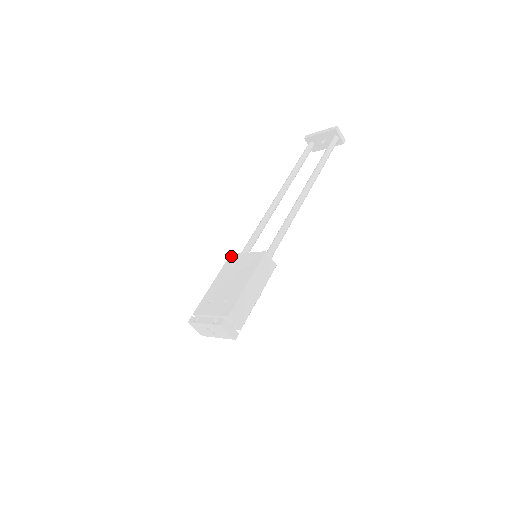
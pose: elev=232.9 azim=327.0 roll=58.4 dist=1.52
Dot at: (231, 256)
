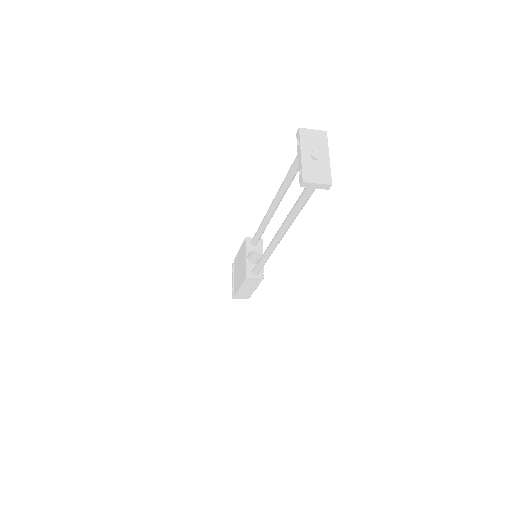
Dot at: (244, 241)
